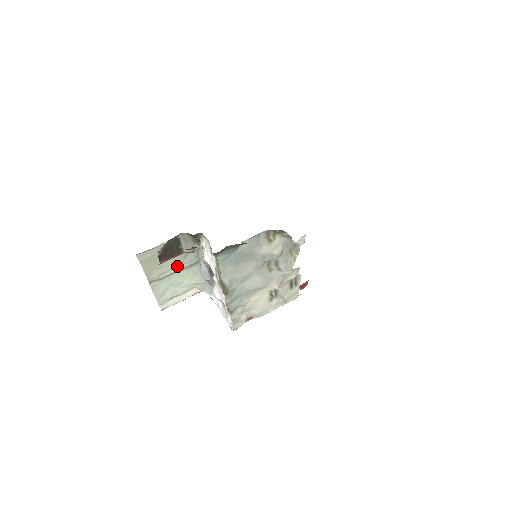
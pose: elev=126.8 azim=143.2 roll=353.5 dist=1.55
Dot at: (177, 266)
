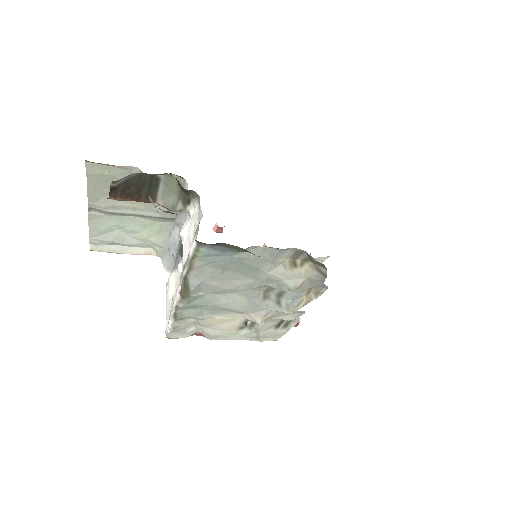
Dot at: (141, 209)
